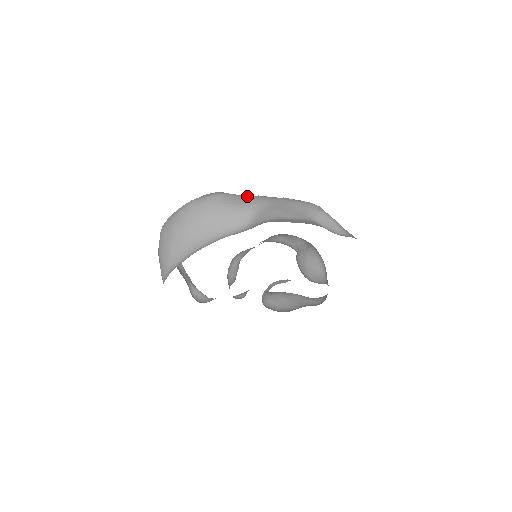
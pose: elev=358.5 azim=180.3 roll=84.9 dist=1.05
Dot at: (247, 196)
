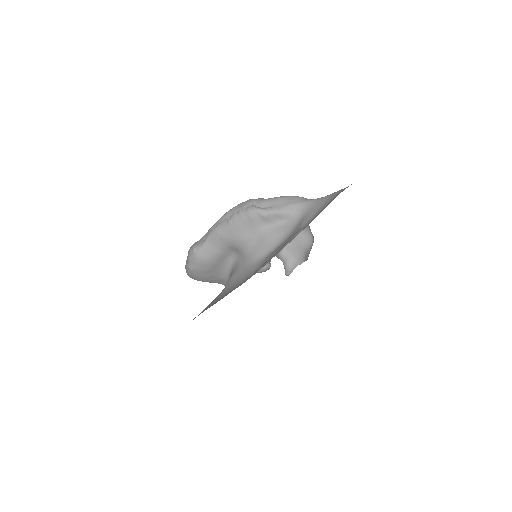
Dot at: (210, 240)
